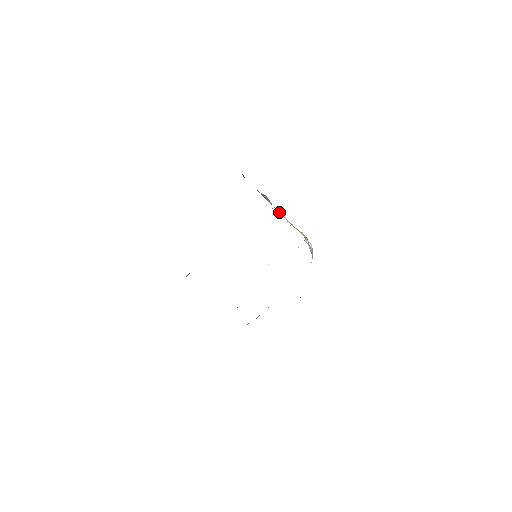
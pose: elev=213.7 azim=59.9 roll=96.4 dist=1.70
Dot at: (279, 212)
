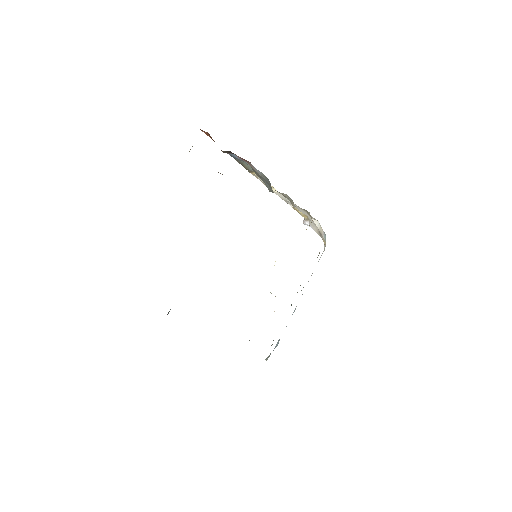
Dot at: occluded
